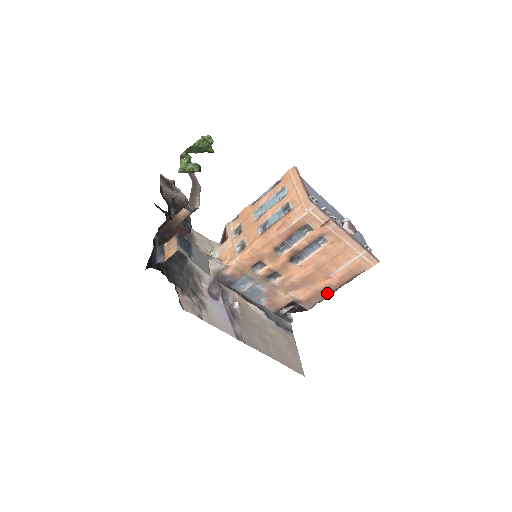
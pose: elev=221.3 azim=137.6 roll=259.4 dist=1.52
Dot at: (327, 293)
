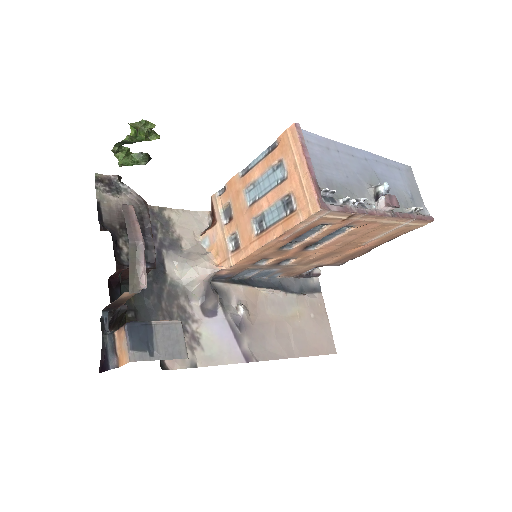
Dot at: (361, 253)
